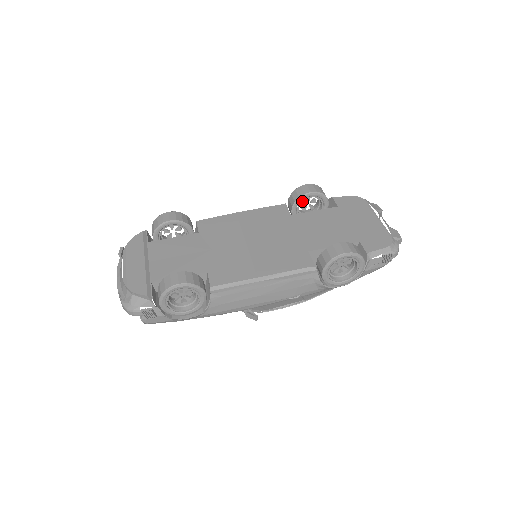
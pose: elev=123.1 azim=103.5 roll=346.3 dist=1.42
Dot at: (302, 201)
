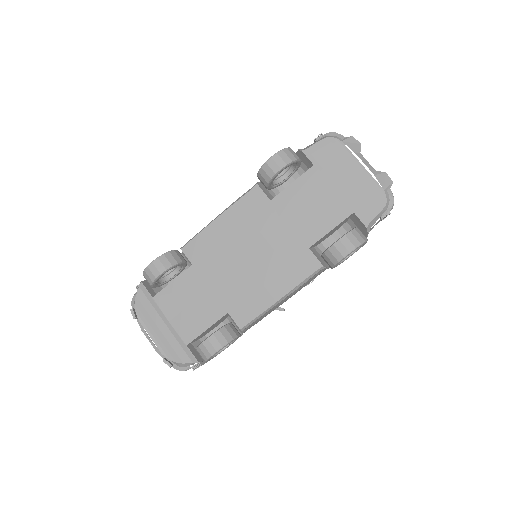
Dot at: (274, 178)
